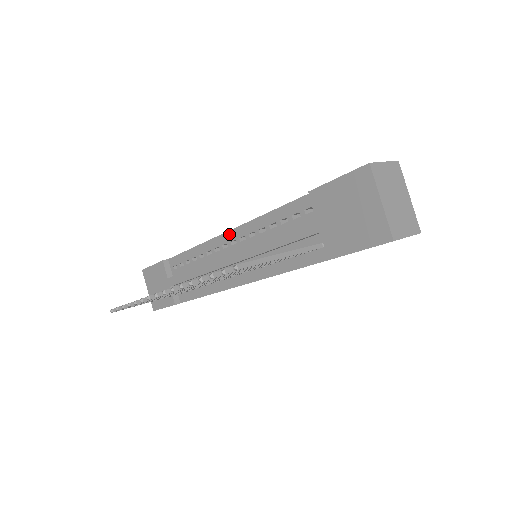
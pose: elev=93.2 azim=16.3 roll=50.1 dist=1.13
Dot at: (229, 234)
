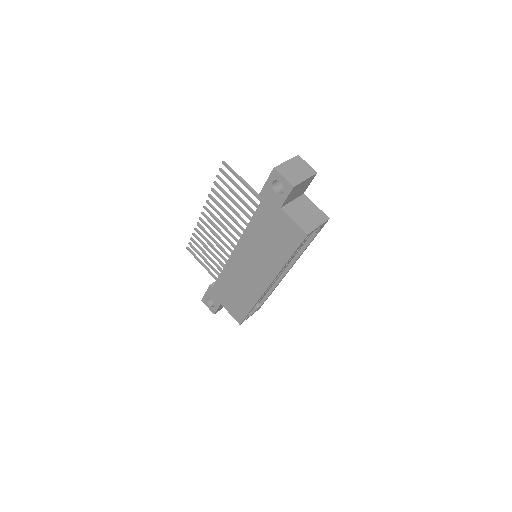
Dot at: occluded
